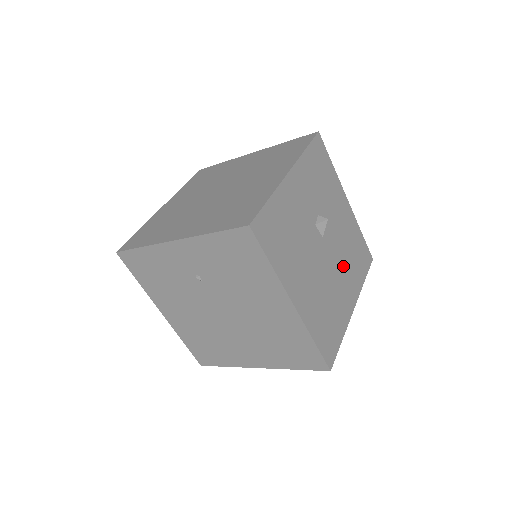
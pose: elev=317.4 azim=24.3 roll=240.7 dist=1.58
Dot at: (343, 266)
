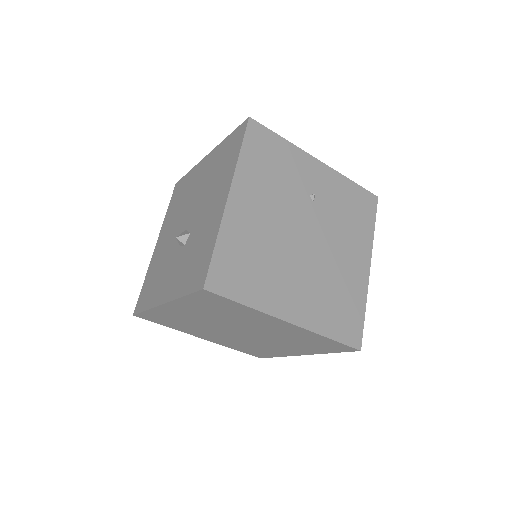
Dot at: occluded
